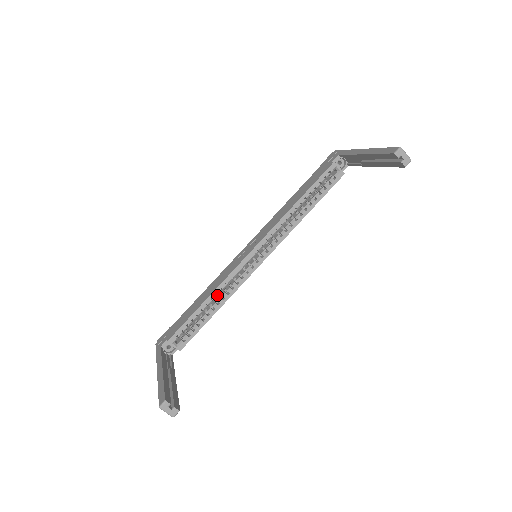
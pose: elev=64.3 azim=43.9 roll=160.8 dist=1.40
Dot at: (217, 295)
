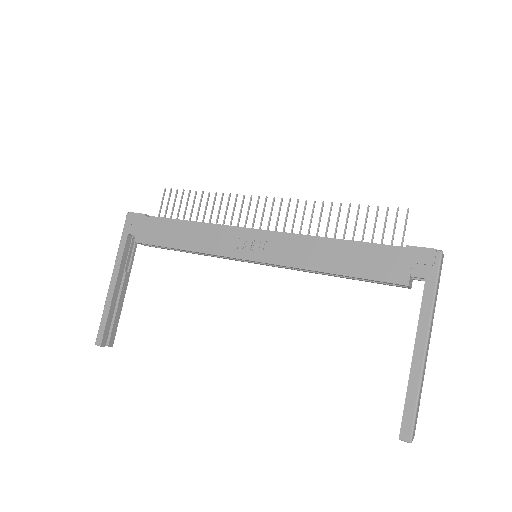
Dot at: occluded
